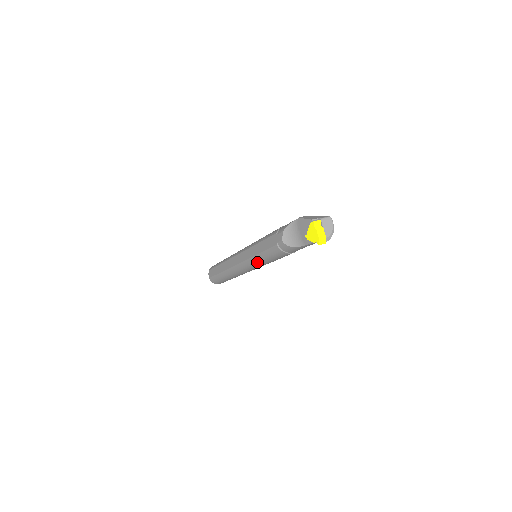
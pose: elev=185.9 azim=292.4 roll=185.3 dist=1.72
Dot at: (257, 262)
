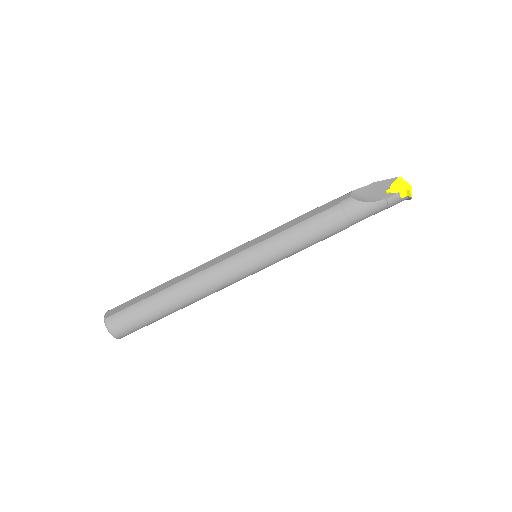
Dot at: (277, 243)
